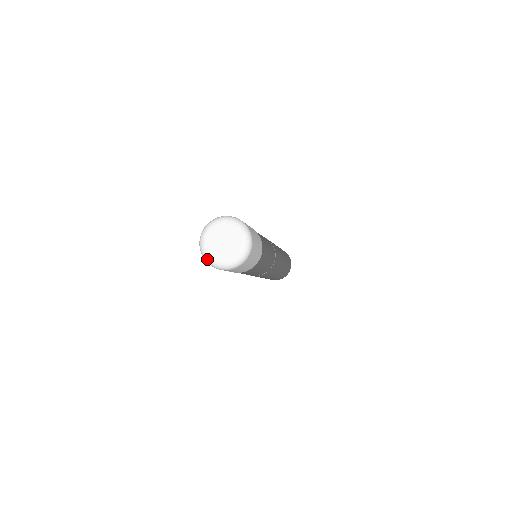
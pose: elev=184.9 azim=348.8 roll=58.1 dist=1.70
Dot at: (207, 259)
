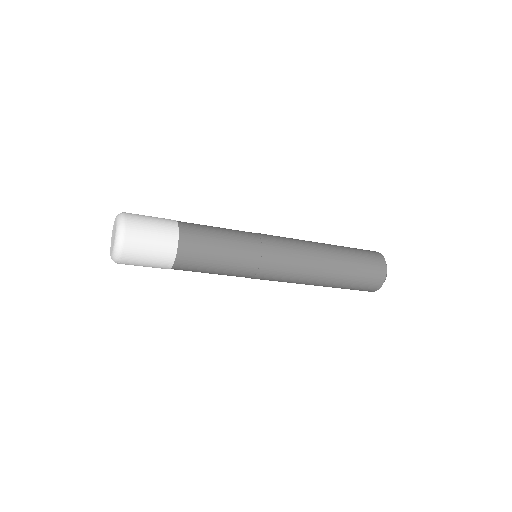
Dot at: occluded
